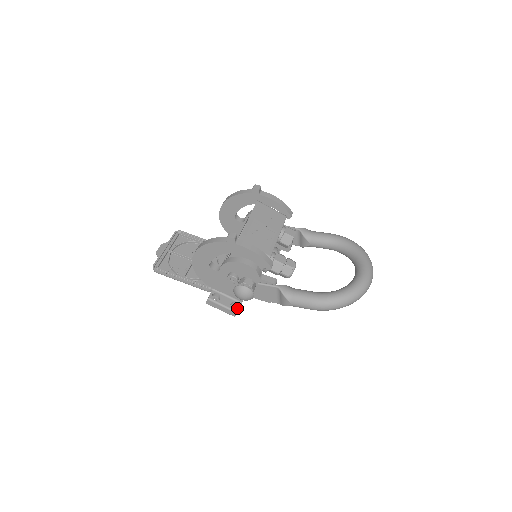
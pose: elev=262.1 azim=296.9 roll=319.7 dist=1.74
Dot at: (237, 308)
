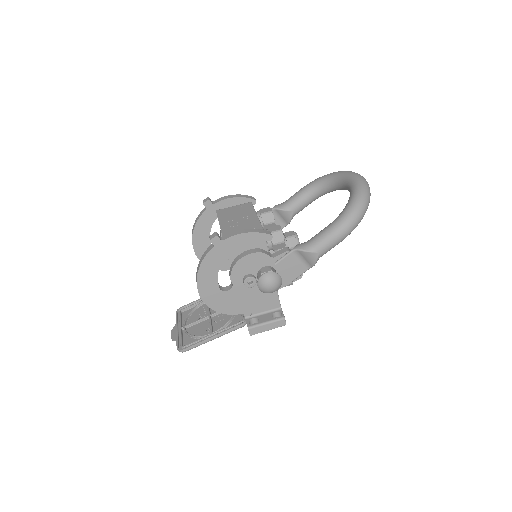
Dot at: occluded
